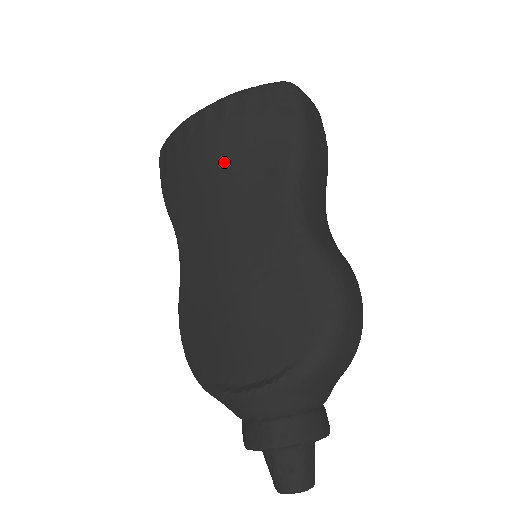
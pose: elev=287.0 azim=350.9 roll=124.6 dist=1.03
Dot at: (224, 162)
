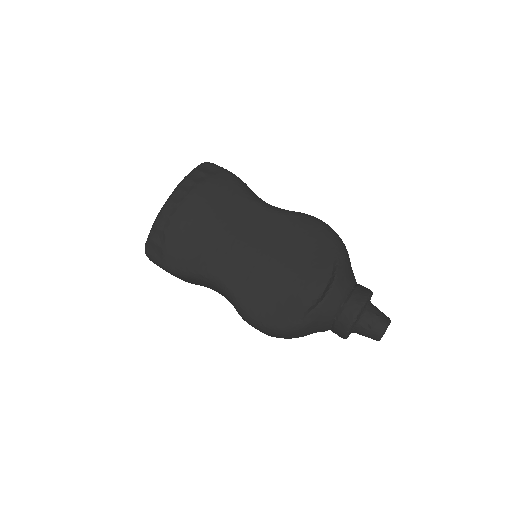
Dot at: (207, 214)
